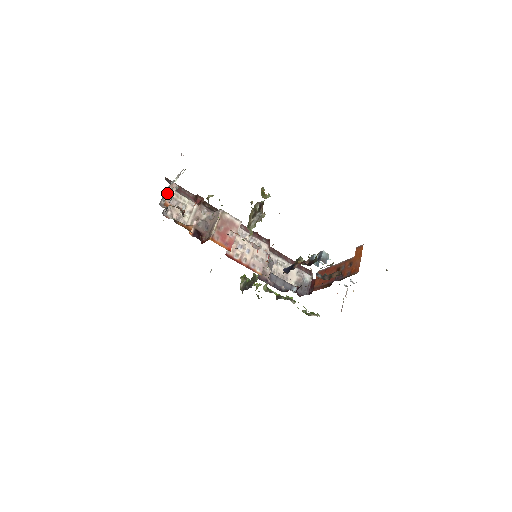
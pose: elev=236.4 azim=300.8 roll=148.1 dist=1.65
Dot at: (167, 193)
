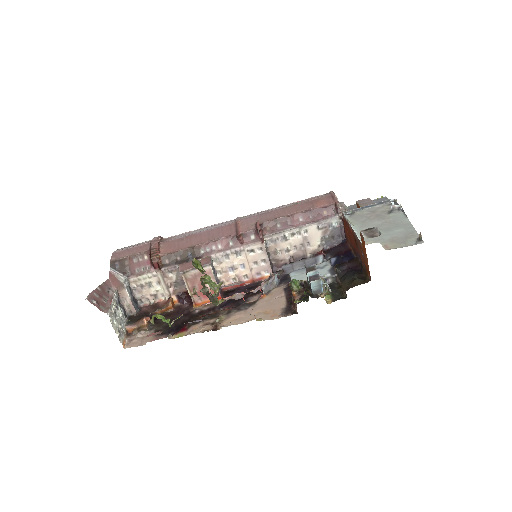
Dot at: occluded
